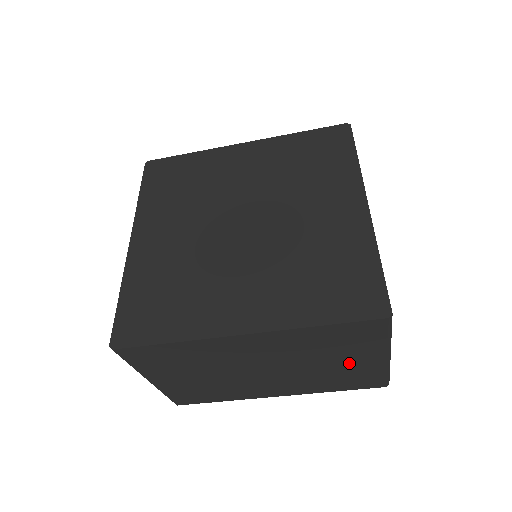
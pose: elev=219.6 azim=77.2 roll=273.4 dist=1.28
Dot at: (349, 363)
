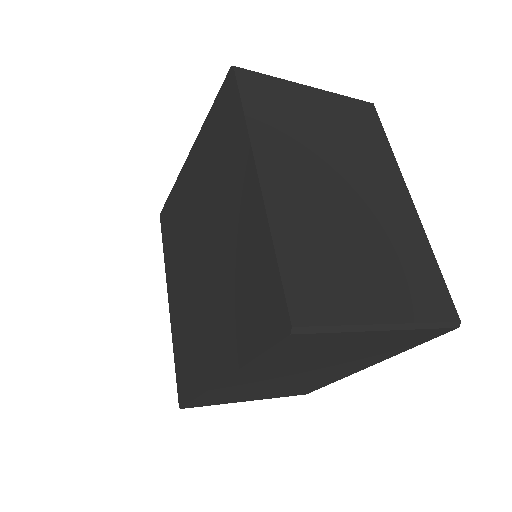
Dot at: (359, 345)
